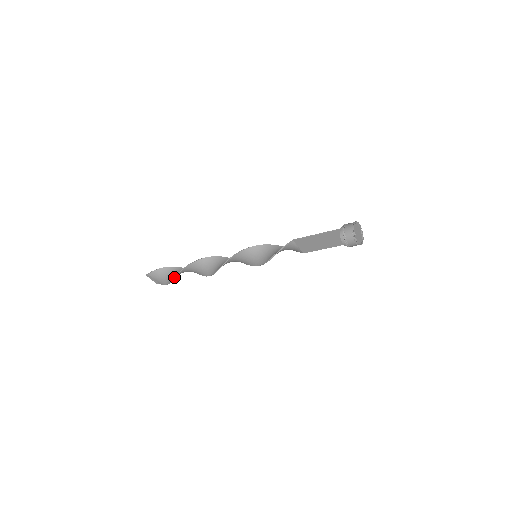
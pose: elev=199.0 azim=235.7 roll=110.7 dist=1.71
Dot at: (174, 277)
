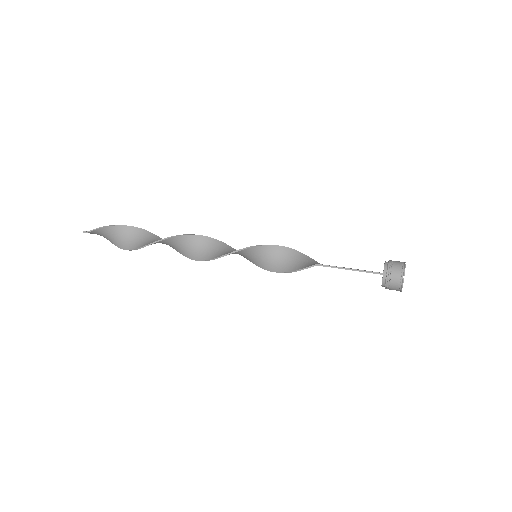
Dot at: occluded
